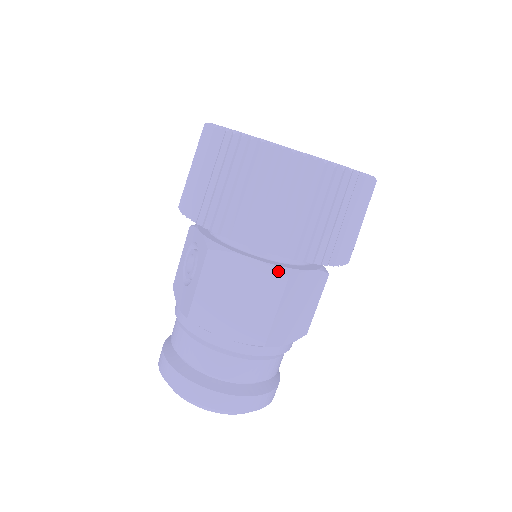
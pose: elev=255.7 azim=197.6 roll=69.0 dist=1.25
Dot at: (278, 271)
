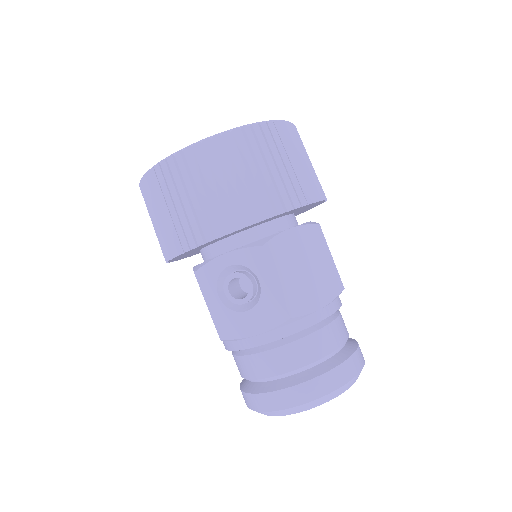
Dot at: (311, 224)
